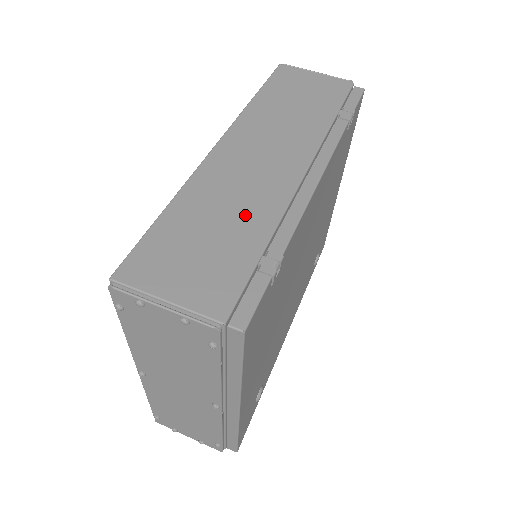
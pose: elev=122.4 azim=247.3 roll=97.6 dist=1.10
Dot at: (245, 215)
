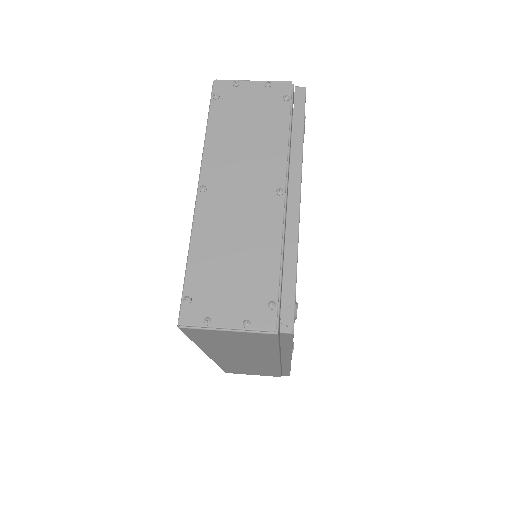
Dot at: occluded
